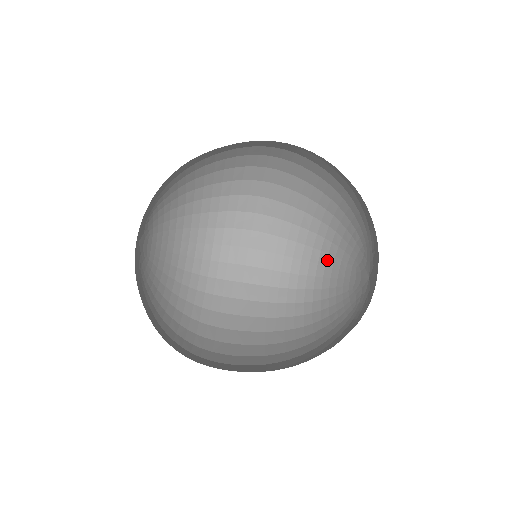
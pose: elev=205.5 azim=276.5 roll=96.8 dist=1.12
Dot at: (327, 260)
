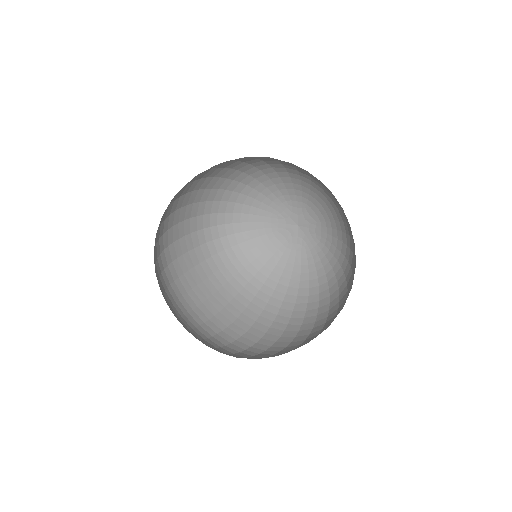
Dot at: (242, 209)
